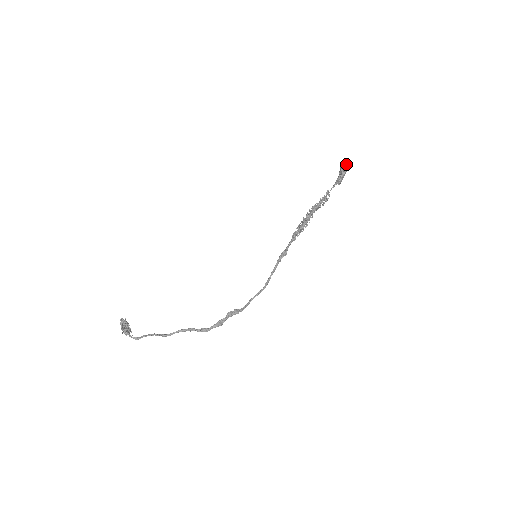
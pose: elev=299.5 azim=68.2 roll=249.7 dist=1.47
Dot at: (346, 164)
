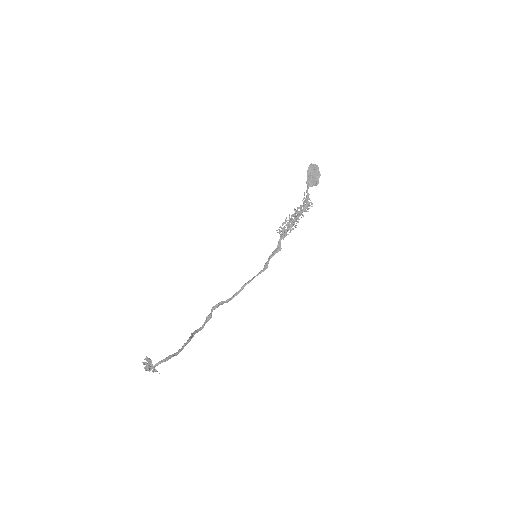
Dot at: occluded
